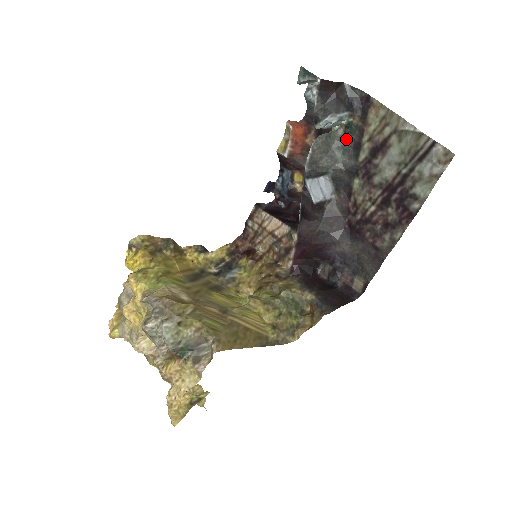
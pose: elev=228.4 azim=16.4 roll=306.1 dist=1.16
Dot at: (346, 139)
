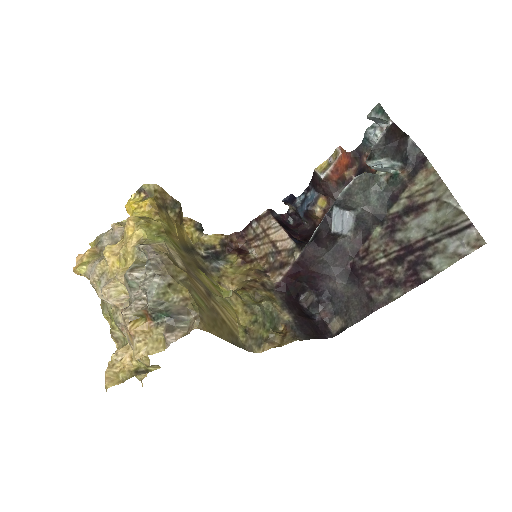
Dot at: (386, 187)
